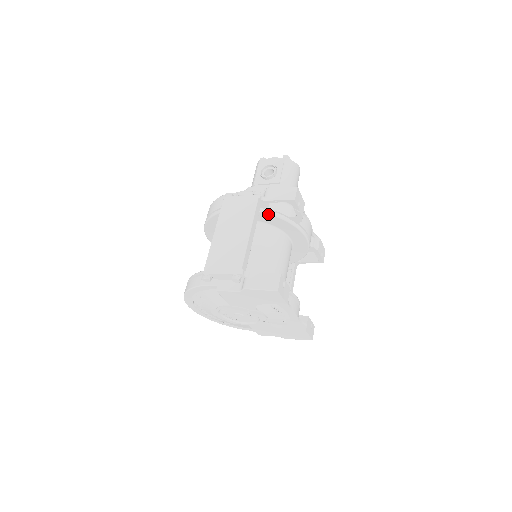
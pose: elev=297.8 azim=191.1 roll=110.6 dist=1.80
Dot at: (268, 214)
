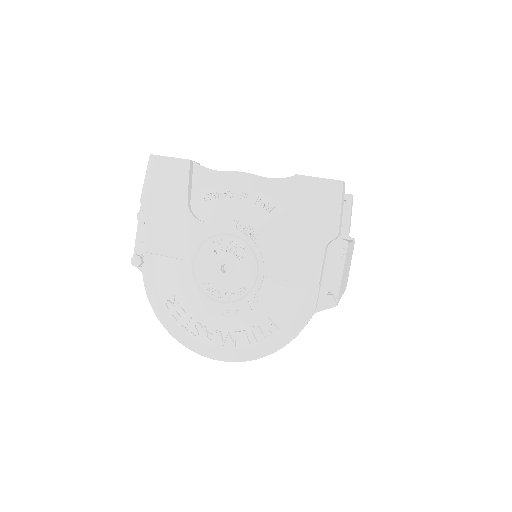
Dot at: occluded
